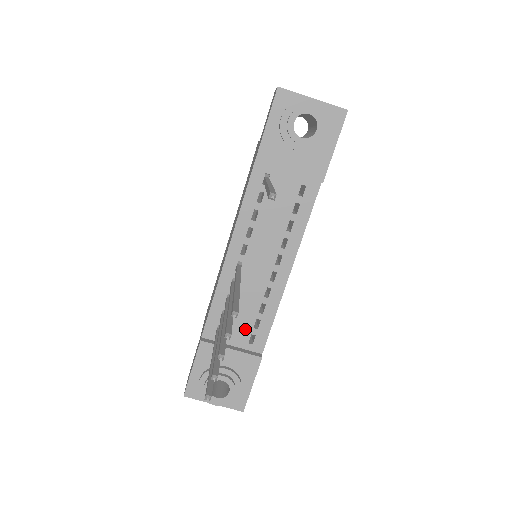
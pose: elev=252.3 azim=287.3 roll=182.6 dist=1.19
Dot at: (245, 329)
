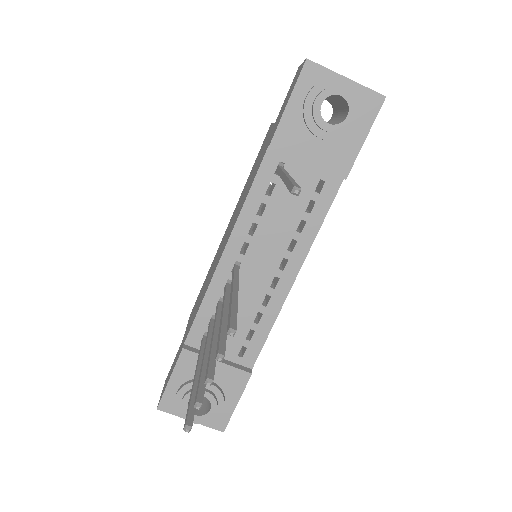
Dot at: (235, 339)
